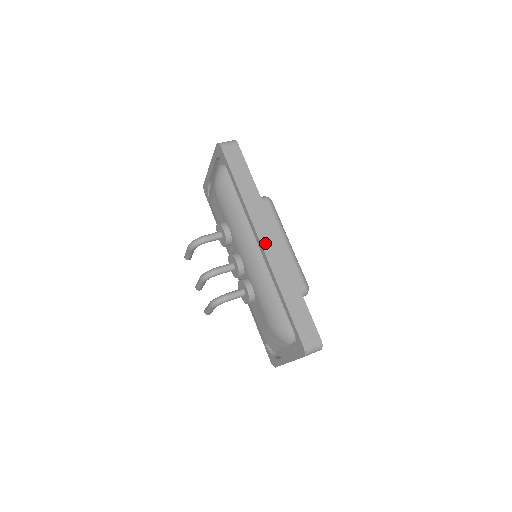
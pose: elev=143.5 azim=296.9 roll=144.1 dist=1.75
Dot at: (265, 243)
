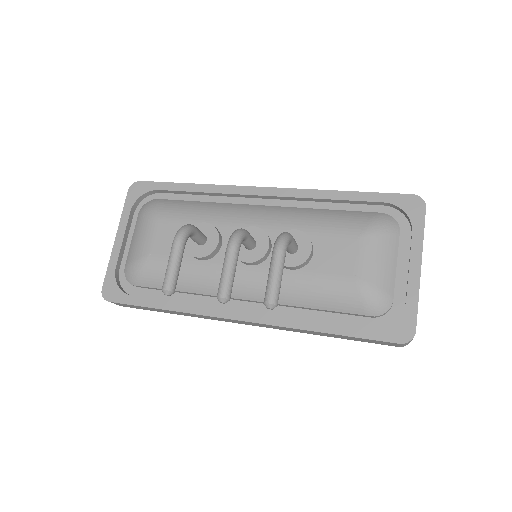
Dot at: (269, 189)
